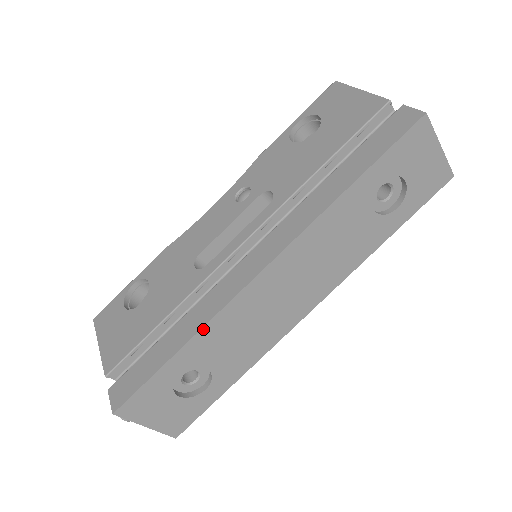
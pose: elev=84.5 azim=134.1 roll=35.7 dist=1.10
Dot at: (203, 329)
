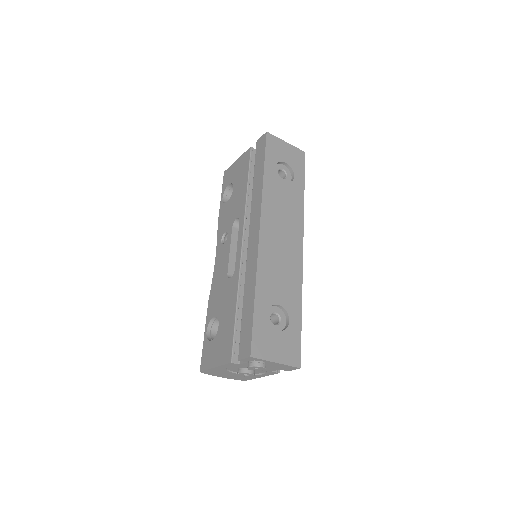
Dot at: (257, 277)
